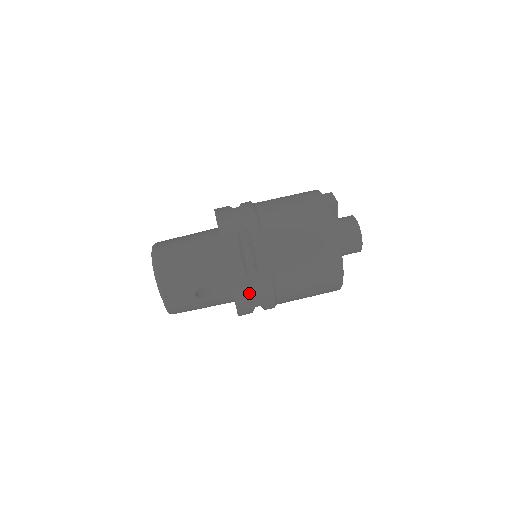
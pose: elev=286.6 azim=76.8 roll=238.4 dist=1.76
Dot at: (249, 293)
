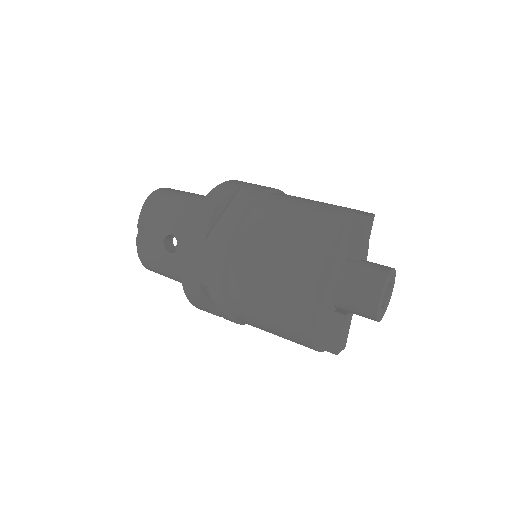
Dot at: (199, 252)
